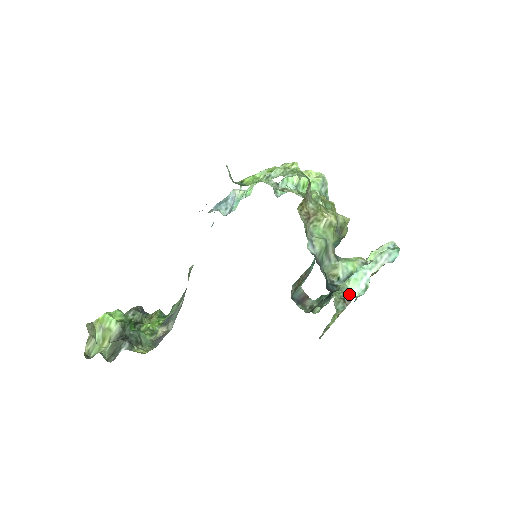
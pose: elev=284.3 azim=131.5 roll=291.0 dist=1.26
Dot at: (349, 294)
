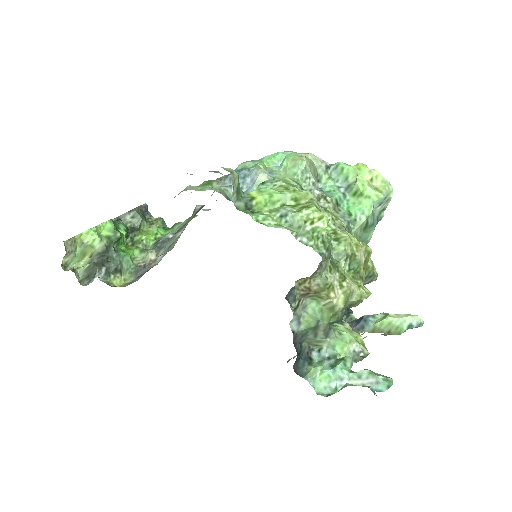
Dot at: occluded
